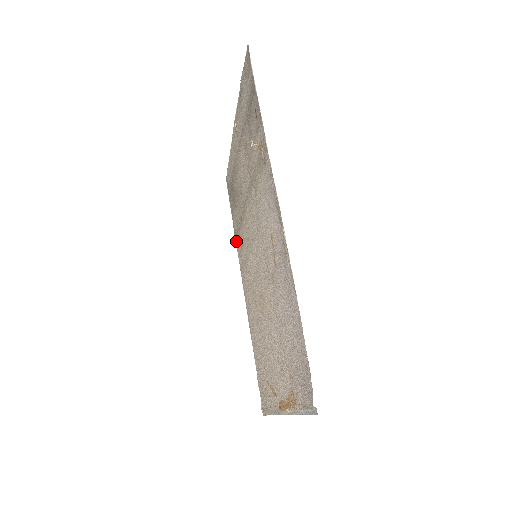
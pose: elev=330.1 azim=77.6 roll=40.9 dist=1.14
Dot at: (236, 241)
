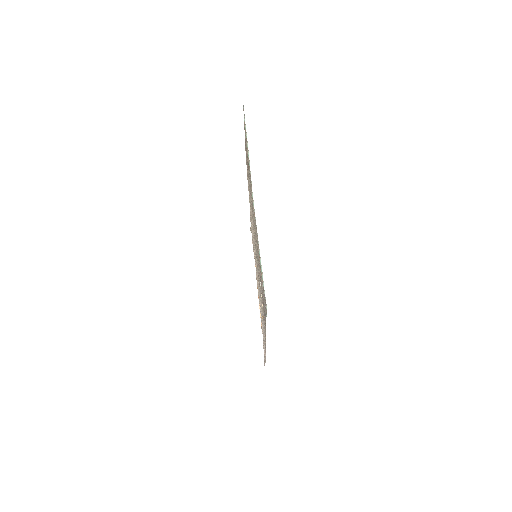
Dot at: (246, 163)
